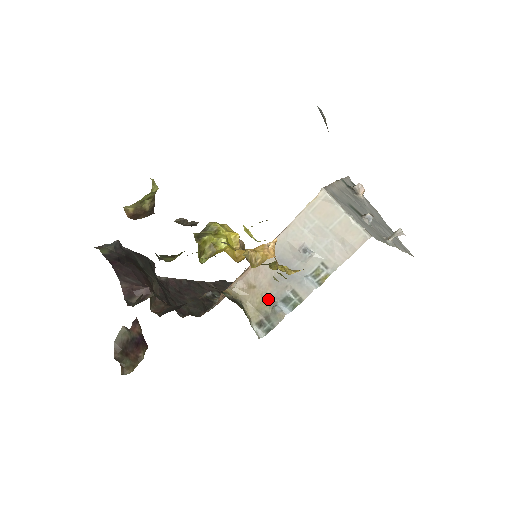
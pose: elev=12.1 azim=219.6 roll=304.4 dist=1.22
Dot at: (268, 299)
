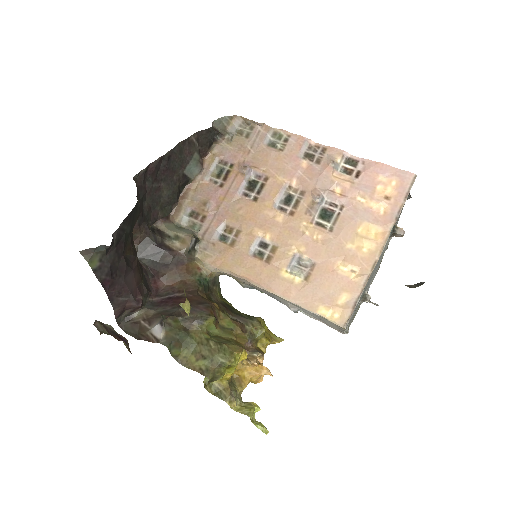
Dot at: (243, 283)
